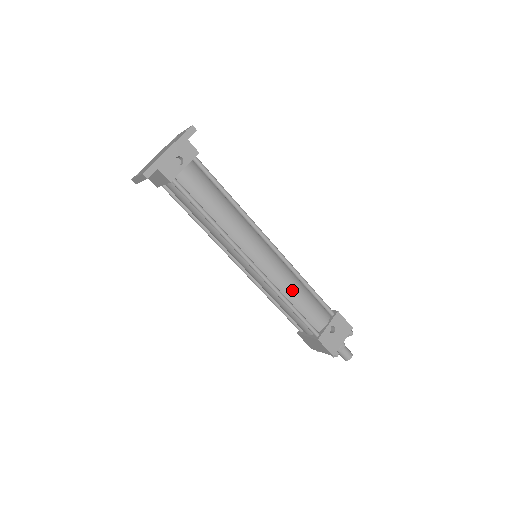
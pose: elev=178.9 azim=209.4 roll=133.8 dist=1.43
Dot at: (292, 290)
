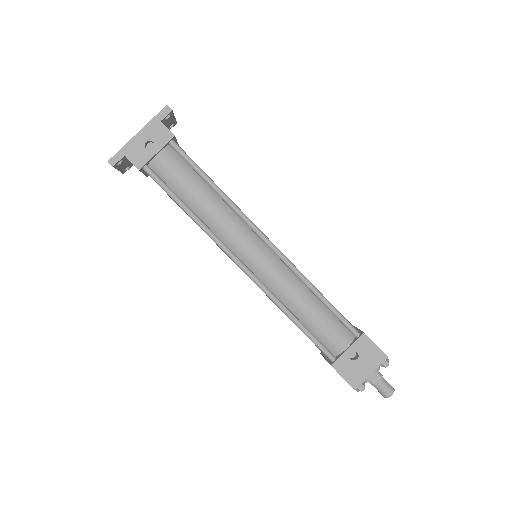
Dot at: (296, 300)
